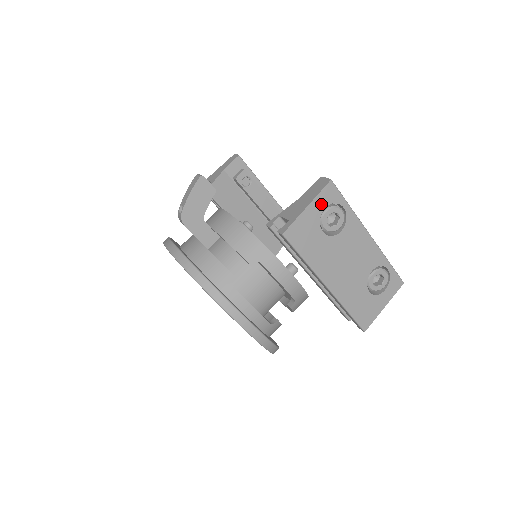
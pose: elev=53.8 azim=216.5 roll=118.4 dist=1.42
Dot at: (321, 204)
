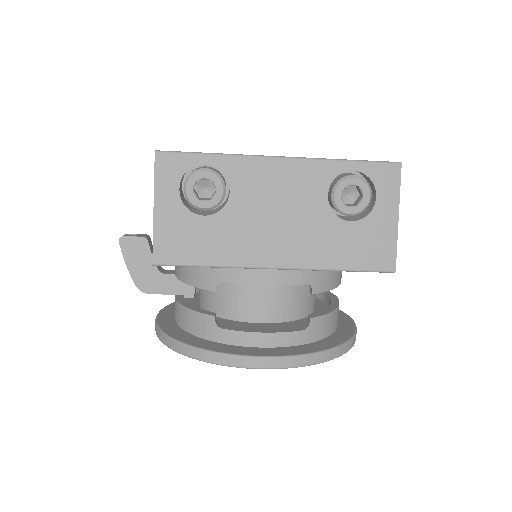
Dot at: (170, 189)
